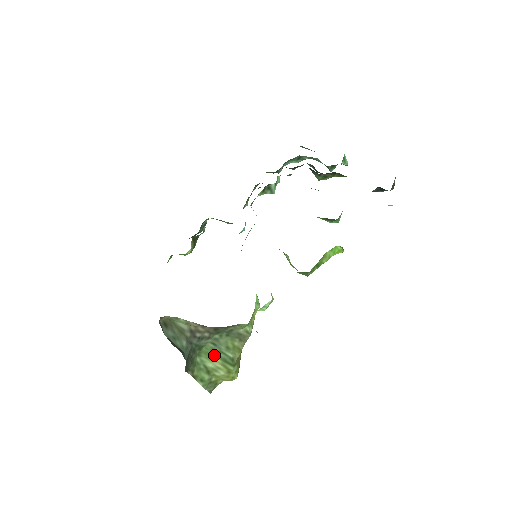
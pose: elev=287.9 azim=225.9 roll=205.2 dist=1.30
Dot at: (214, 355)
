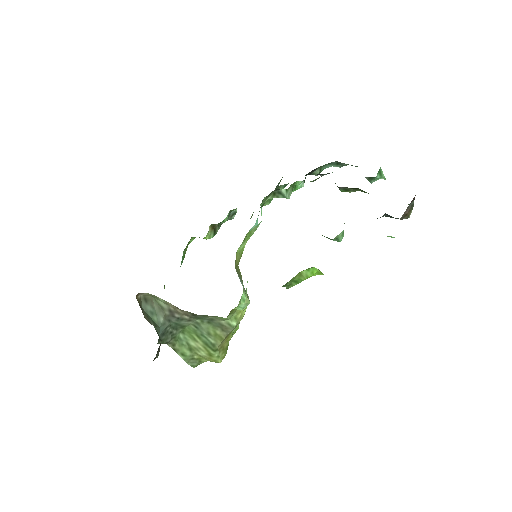
Dot at: (196, 336)
